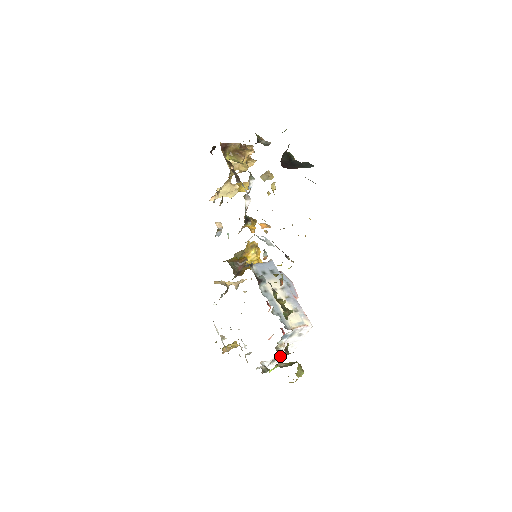
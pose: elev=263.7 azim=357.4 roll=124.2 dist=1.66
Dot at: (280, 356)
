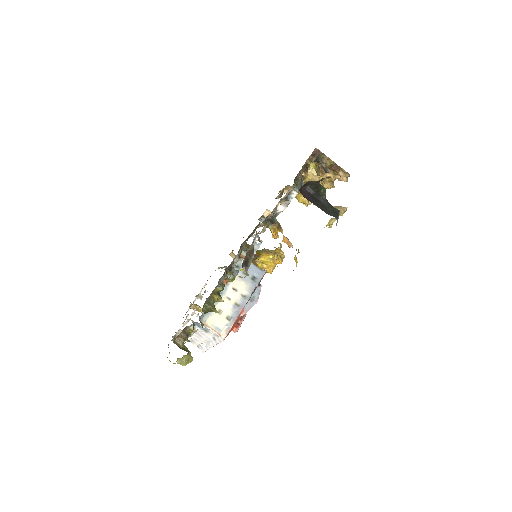
Dot at: occluded
